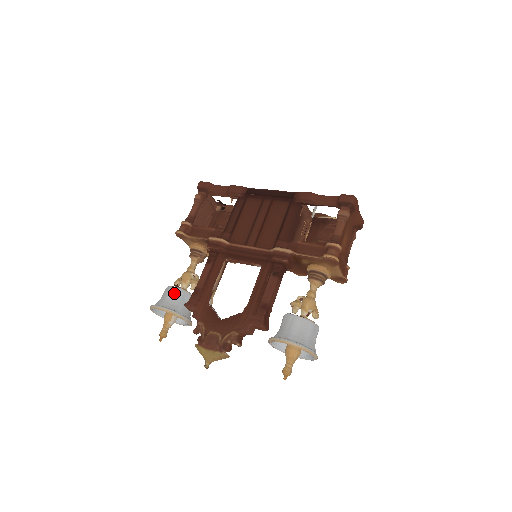
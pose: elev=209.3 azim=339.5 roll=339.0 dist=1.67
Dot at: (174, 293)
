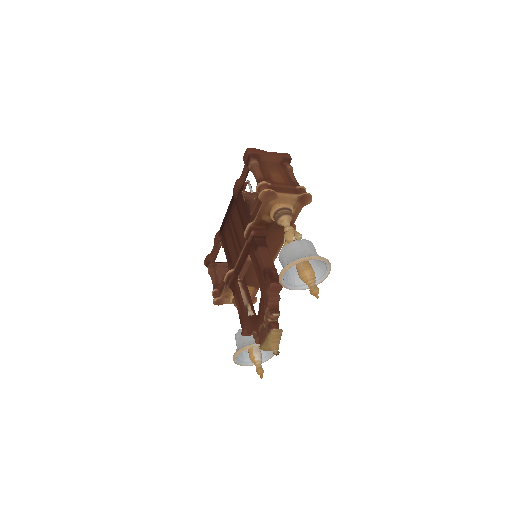
Dot at: (238, 337)
